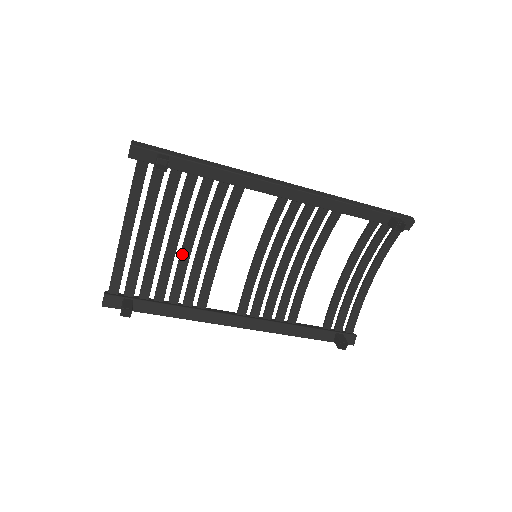
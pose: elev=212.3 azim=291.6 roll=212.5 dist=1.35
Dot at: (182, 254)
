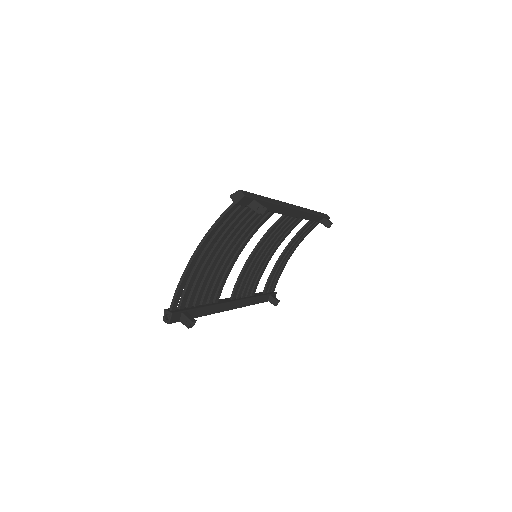
Dot at: (218, 265)
